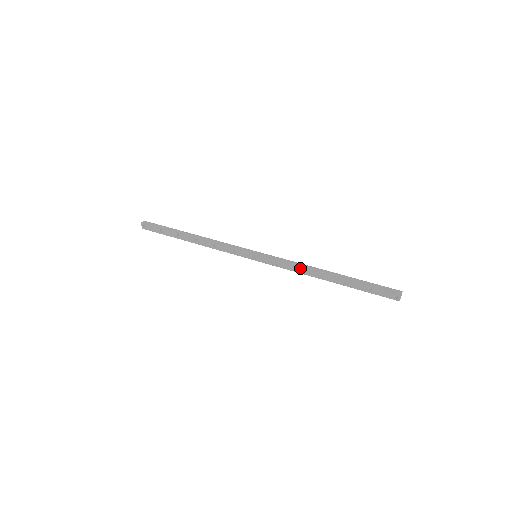
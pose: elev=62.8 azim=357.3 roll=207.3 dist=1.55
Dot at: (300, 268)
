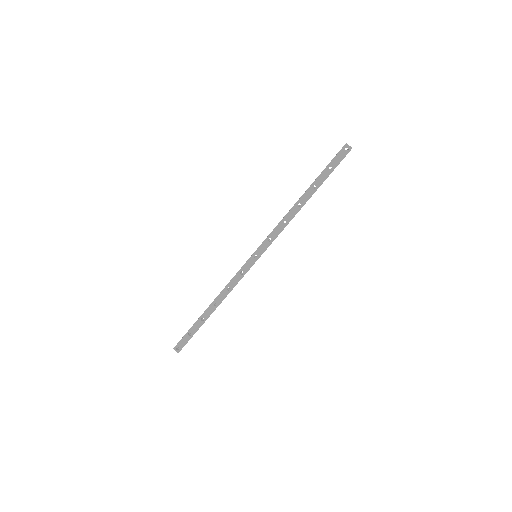
Dot at: (284, 220)
